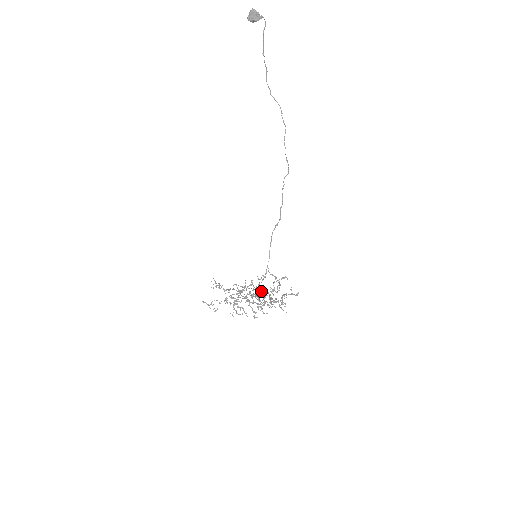
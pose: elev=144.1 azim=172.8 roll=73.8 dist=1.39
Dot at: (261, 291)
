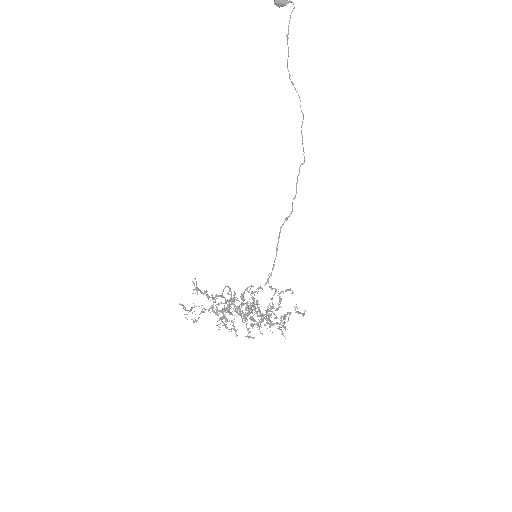
Dot at: occluded
